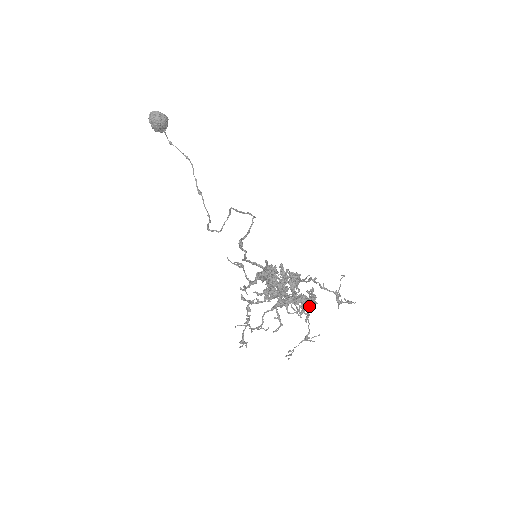
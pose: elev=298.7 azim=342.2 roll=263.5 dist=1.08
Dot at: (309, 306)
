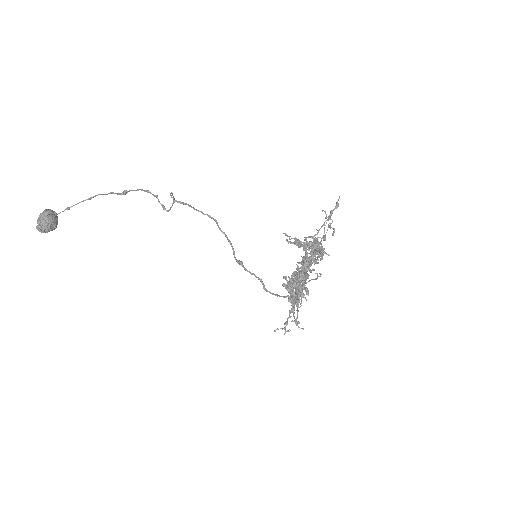
Dot at: (318, 243)
